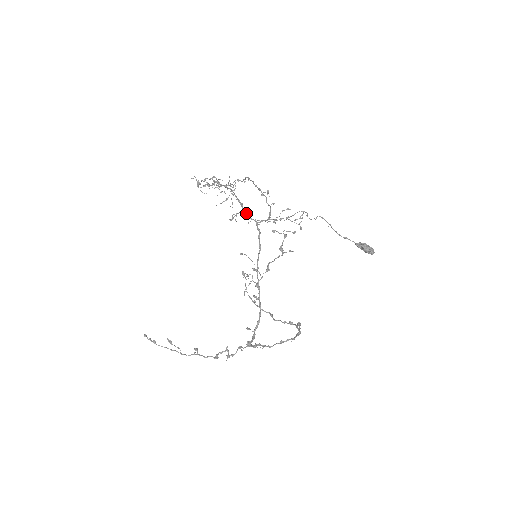
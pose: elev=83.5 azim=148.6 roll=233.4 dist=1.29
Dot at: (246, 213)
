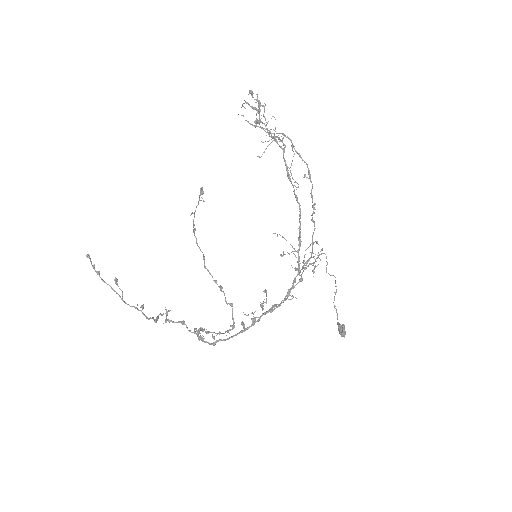
Dot at: occluded
